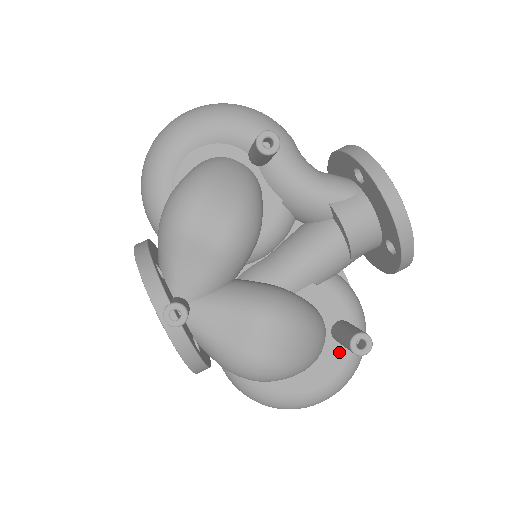
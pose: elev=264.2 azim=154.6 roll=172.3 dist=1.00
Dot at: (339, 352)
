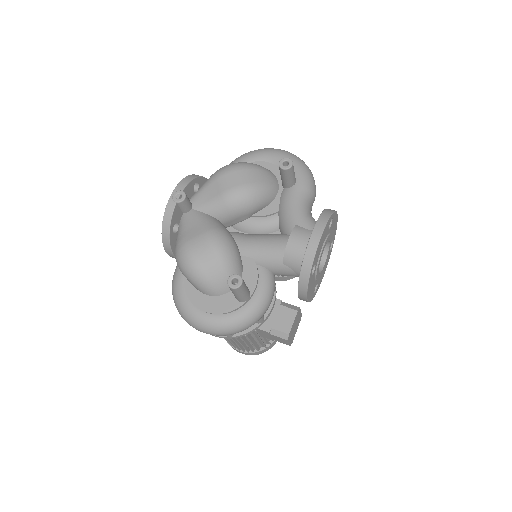
Dot at: (231, 303)
